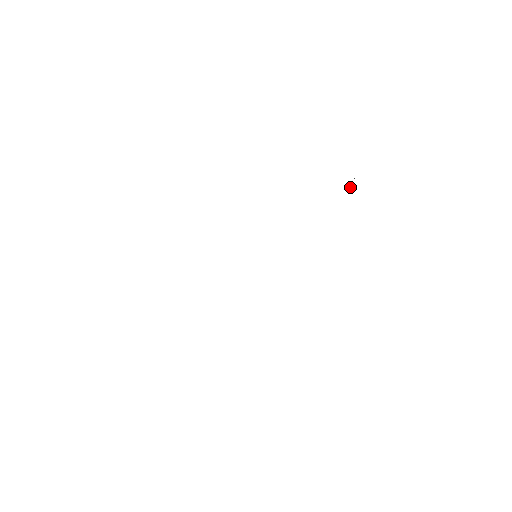
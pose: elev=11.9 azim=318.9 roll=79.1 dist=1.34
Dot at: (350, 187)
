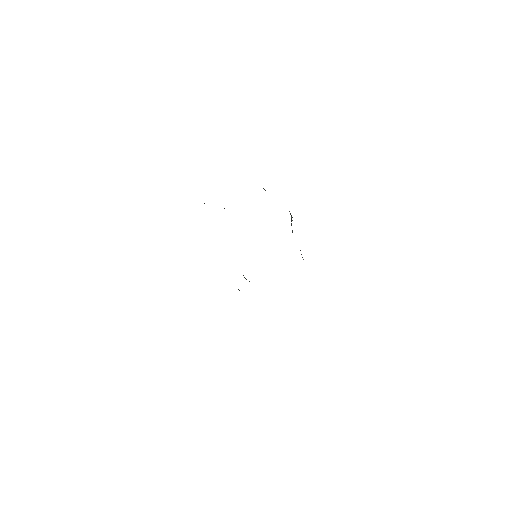
Dot at: (291, 220)
